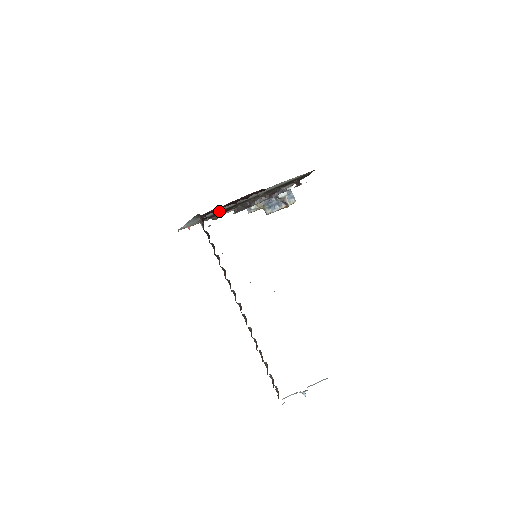
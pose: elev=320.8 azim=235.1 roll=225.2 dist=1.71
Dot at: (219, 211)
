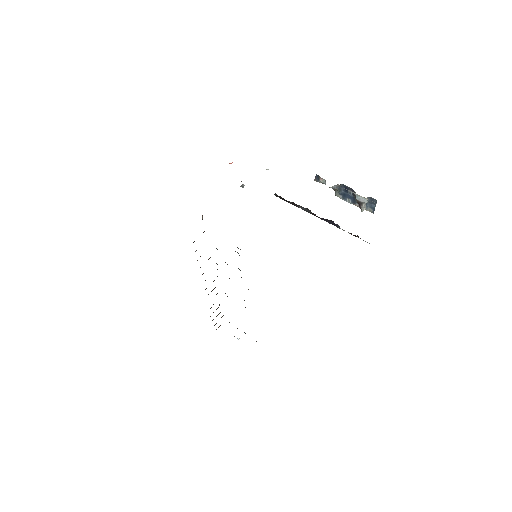
Dot at: occluded
